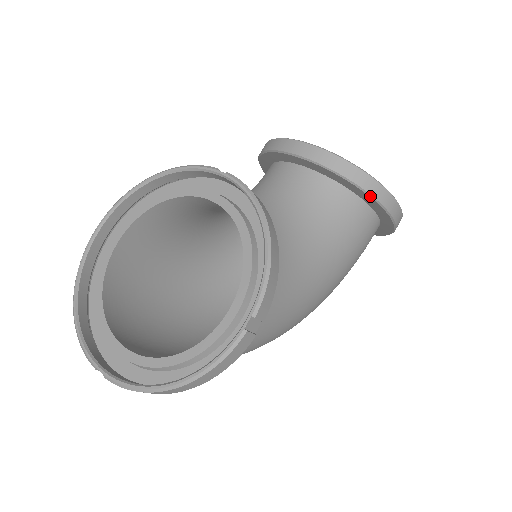
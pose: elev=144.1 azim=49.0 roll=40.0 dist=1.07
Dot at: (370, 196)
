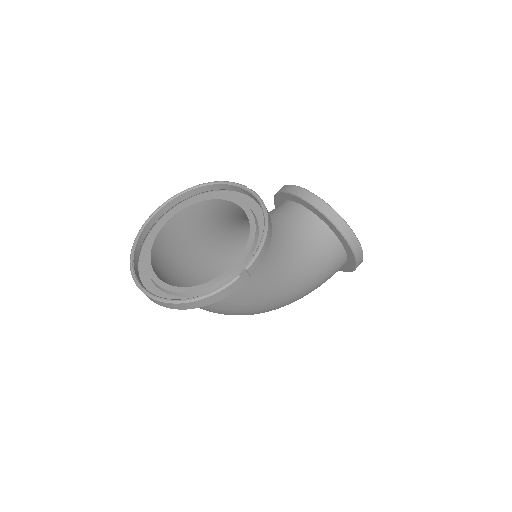
Dot at: (341, 233)
